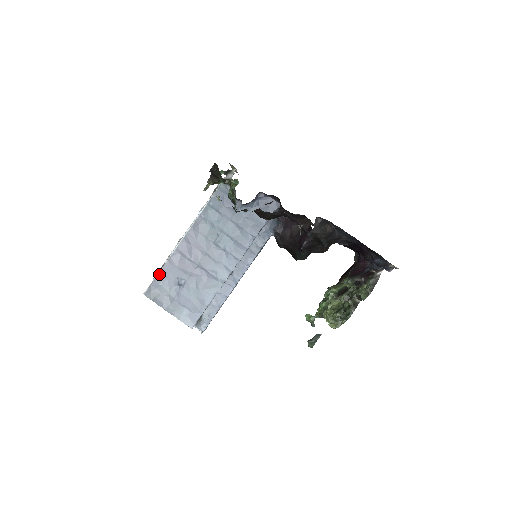
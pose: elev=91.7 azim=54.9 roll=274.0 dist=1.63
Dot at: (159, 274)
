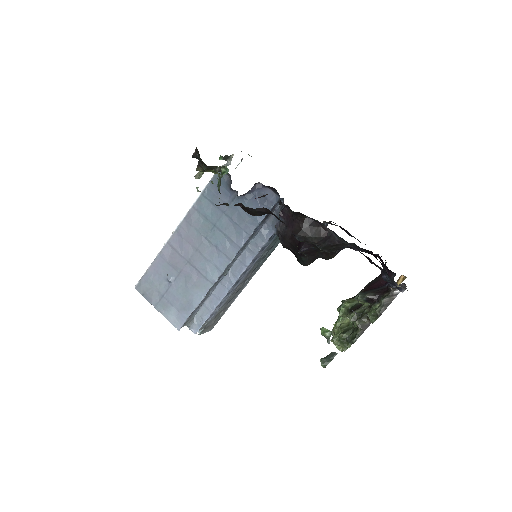
Dot at: (150, 267)
